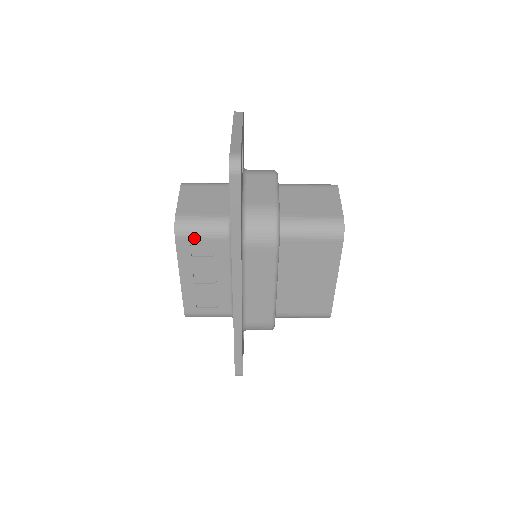
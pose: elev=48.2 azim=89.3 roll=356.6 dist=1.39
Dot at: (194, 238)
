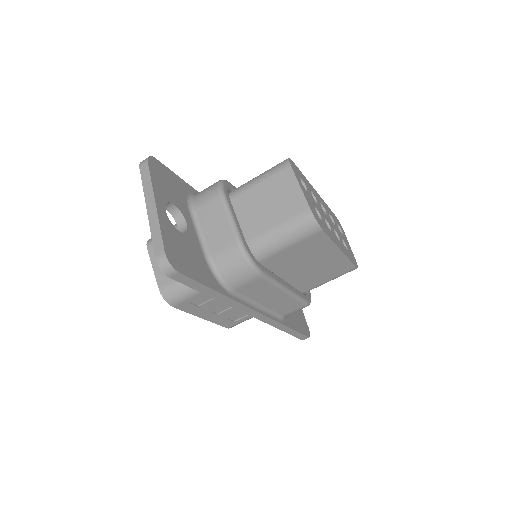
Dot at: (187, 299)
